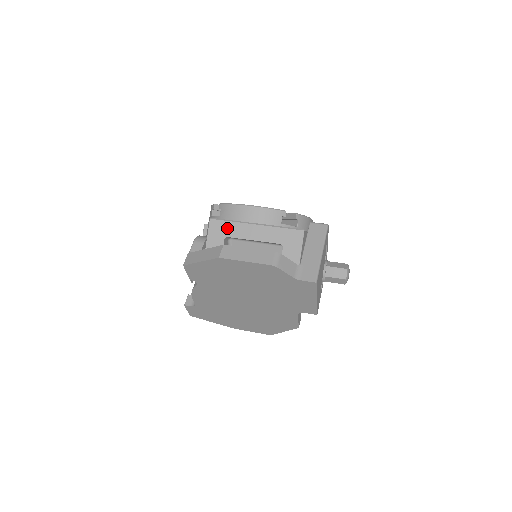
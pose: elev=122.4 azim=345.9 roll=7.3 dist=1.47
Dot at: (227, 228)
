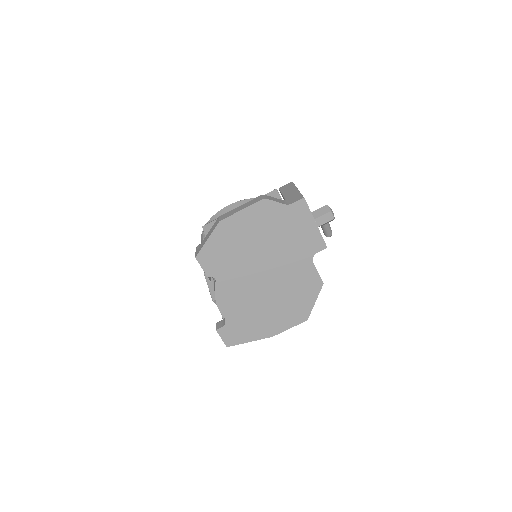
Dot at: occluded
